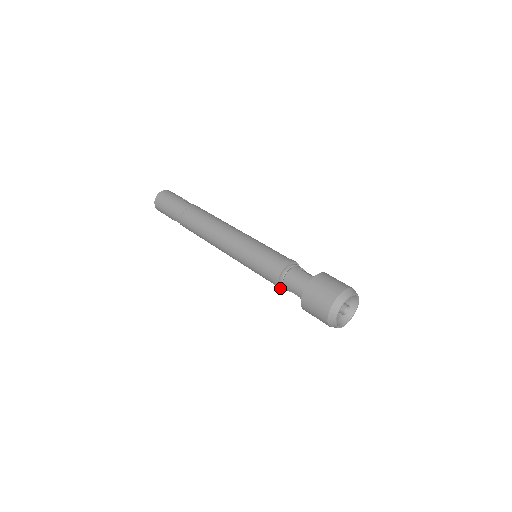
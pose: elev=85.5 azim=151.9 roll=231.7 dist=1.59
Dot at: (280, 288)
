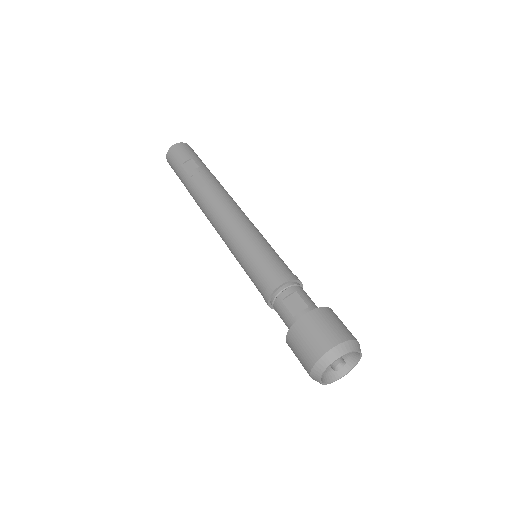
Dot at: occluded
